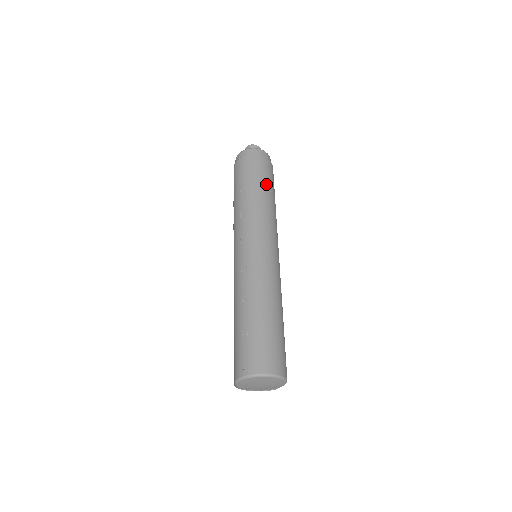
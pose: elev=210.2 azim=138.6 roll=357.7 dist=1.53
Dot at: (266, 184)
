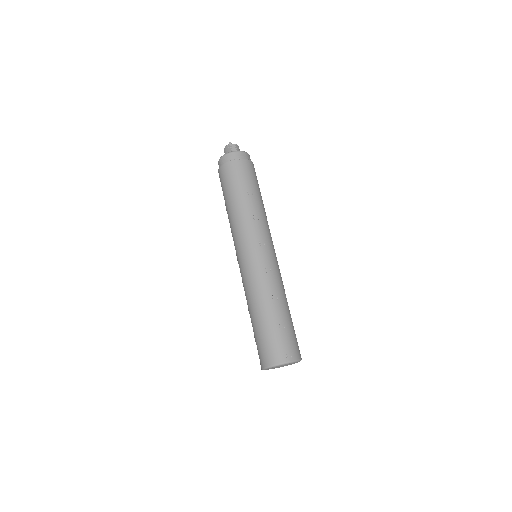
Dot at: occluded
